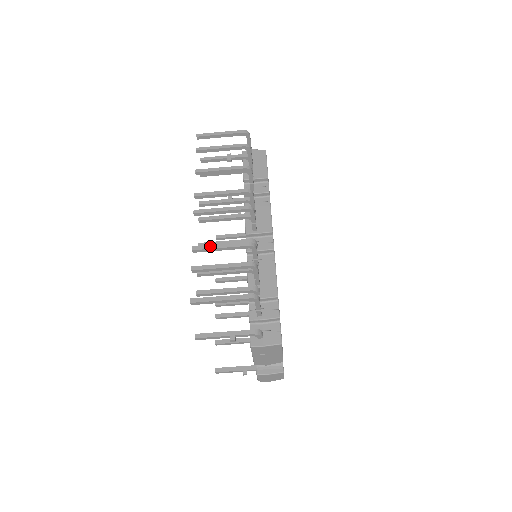
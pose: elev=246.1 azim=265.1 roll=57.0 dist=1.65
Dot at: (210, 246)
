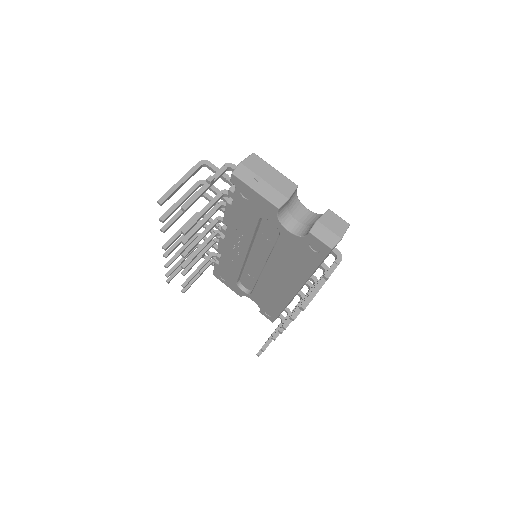
Dot at: (172, 218)
